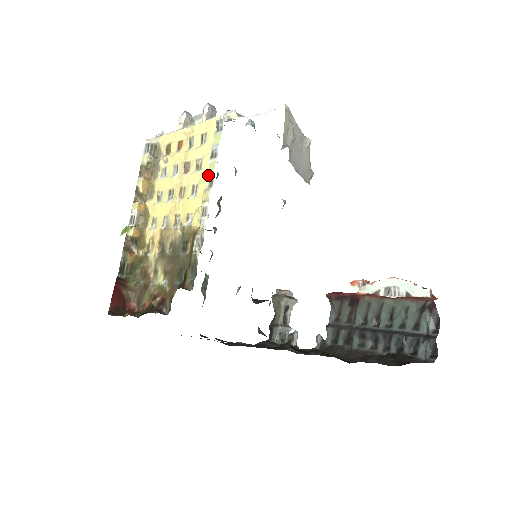
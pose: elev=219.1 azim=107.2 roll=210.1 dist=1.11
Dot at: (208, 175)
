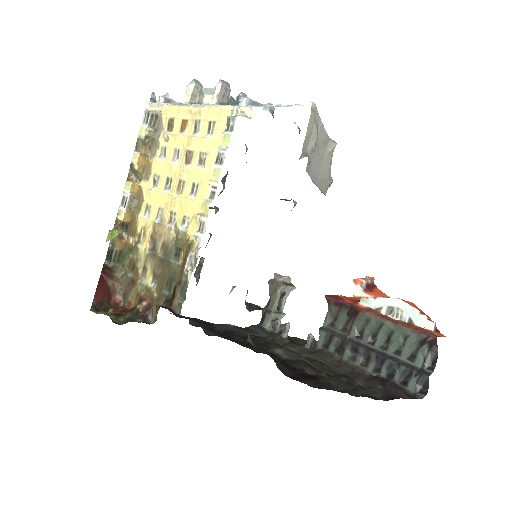
Dot at: (210, 183)
